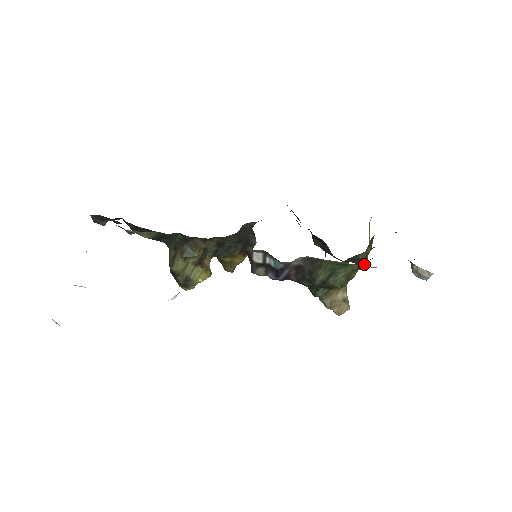
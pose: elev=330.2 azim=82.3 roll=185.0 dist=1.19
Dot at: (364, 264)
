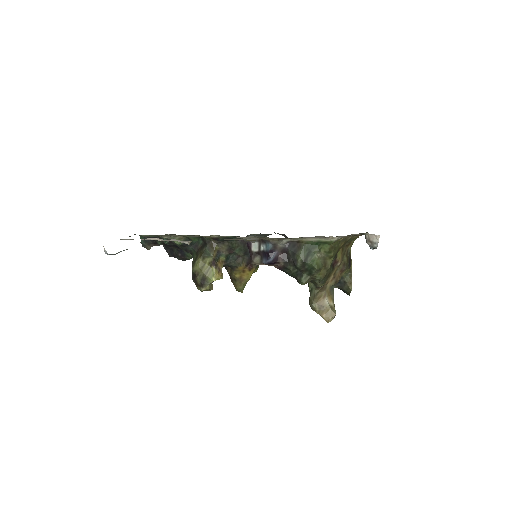
Dot at: (350, 287)
